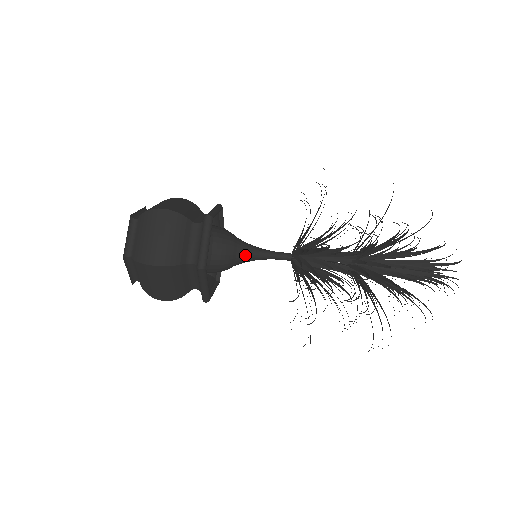
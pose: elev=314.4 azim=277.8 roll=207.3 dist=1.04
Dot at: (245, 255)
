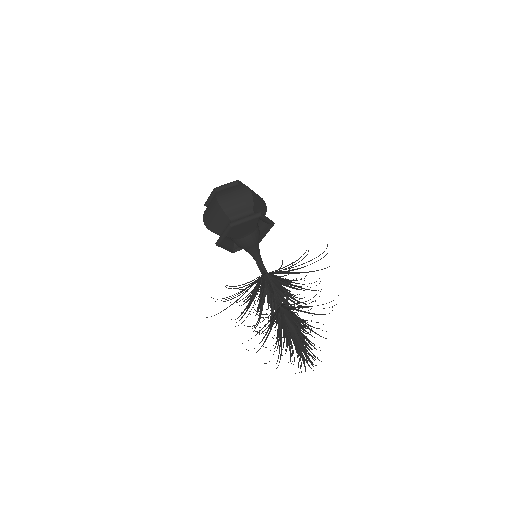
Dot at: (258, 249)
